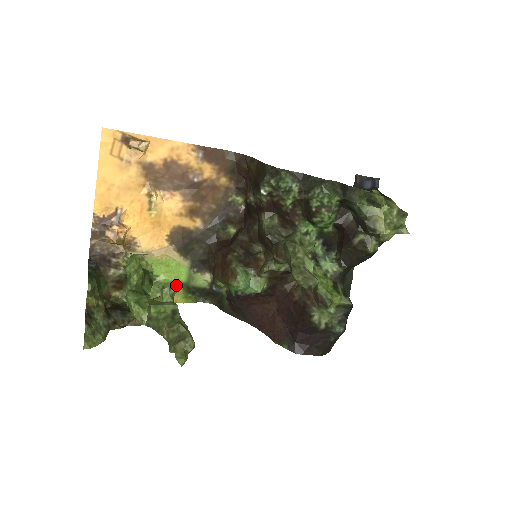
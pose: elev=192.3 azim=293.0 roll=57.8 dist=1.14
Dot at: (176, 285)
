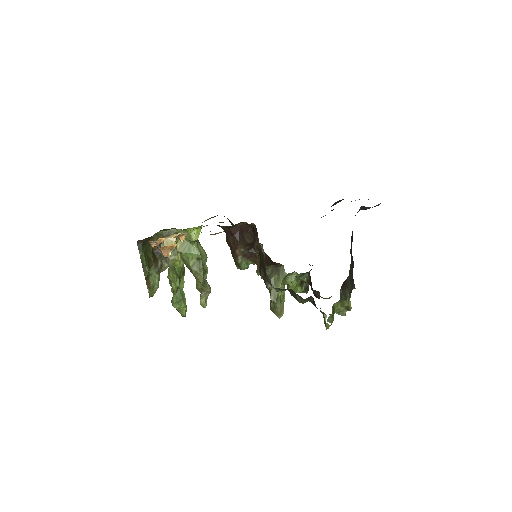
Dot at: (199, 233)
